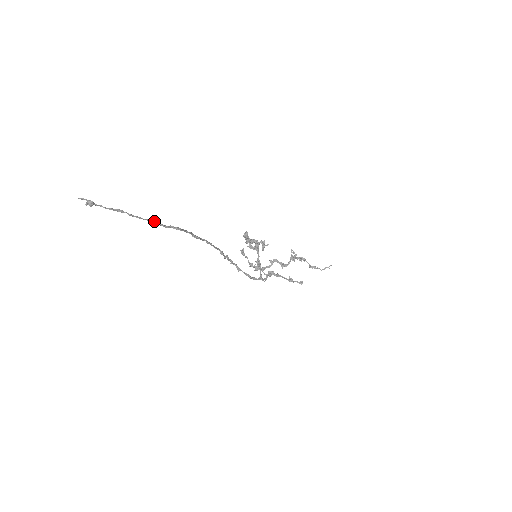
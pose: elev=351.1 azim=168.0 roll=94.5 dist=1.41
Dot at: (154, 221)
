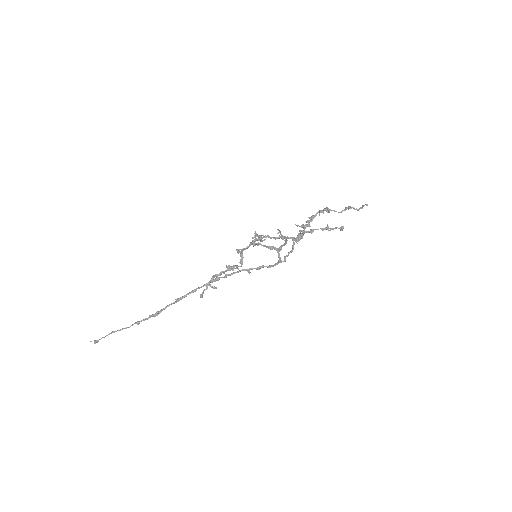
Dot at: occluded
